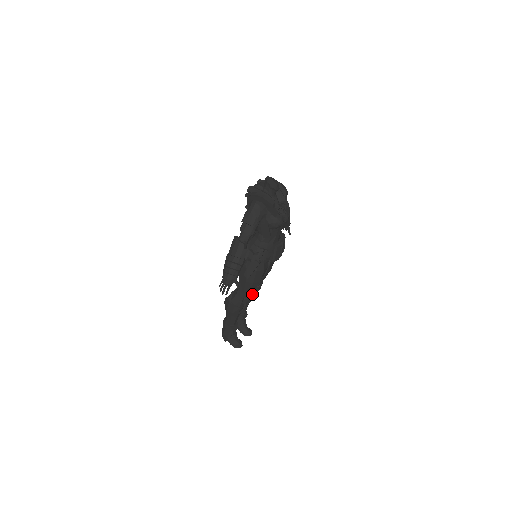
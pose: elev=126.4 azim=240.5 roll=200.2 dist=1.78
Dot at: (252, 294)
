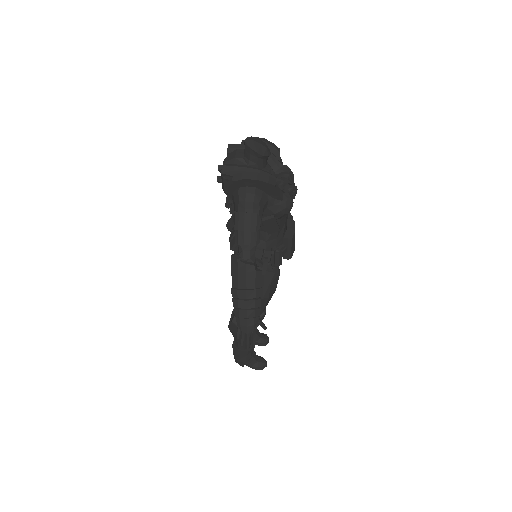
Dot at: occluded
